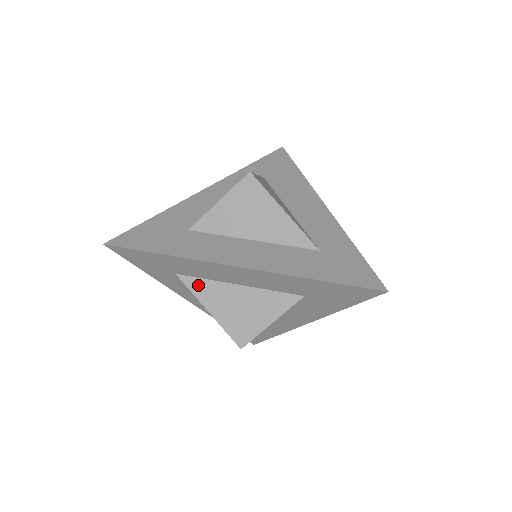
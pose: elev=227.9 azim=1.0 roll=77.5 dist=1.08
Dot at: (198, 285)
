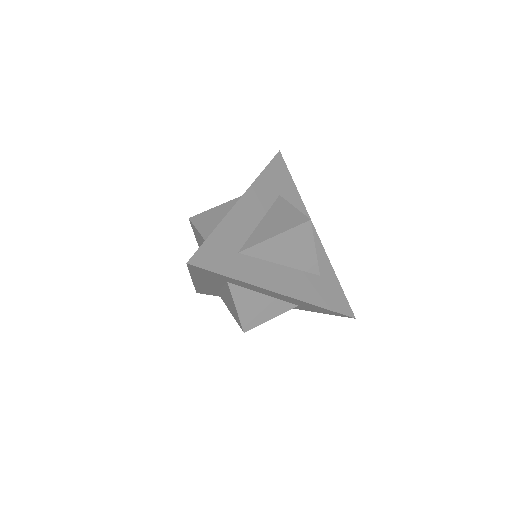
Dot at: (252, 241)
